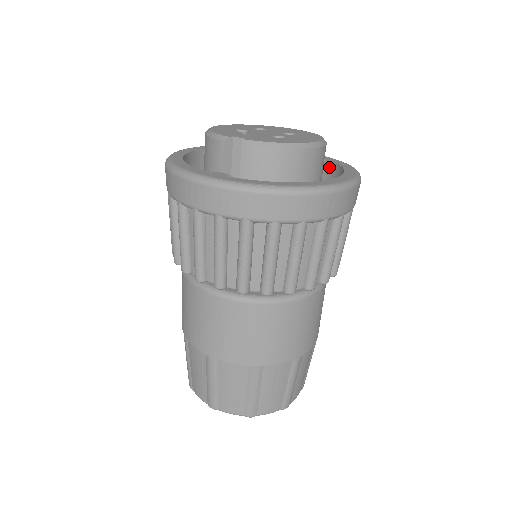
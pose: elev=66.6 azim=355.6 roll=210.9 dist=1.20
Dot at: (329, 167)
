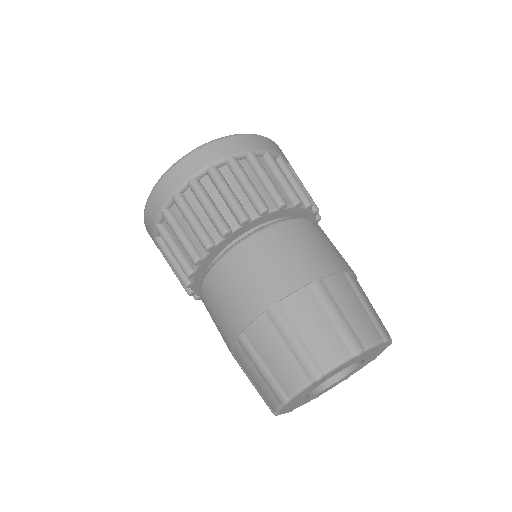
Dot at: occluded
